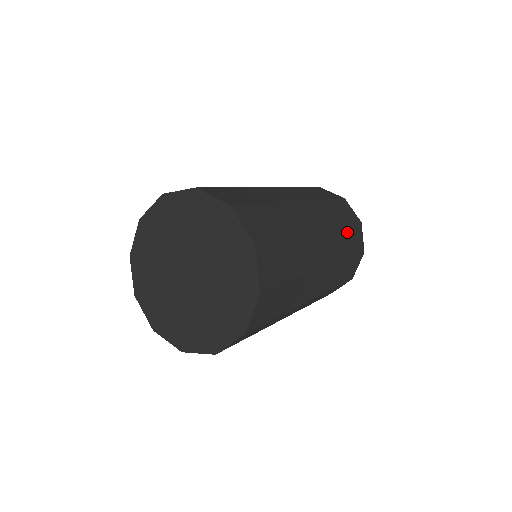
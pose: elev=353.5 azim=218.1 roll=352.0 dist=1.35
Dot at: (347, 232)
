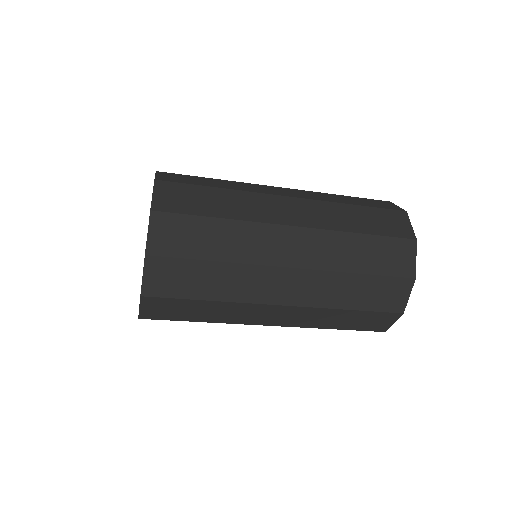
Dot at: (367, 242)
